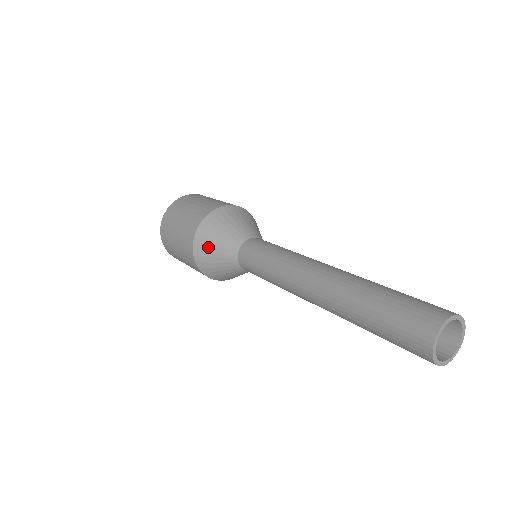
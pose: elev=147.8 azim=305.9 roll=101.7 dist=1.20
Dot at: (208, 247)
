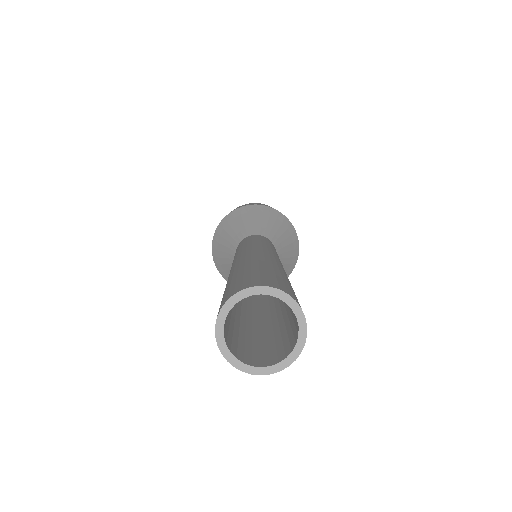
Dot at: (221, 239)
